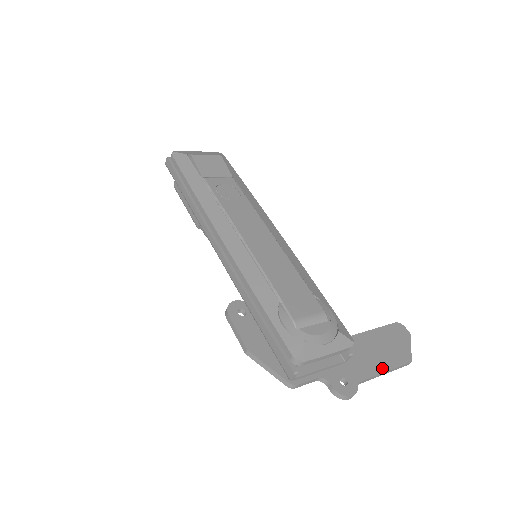
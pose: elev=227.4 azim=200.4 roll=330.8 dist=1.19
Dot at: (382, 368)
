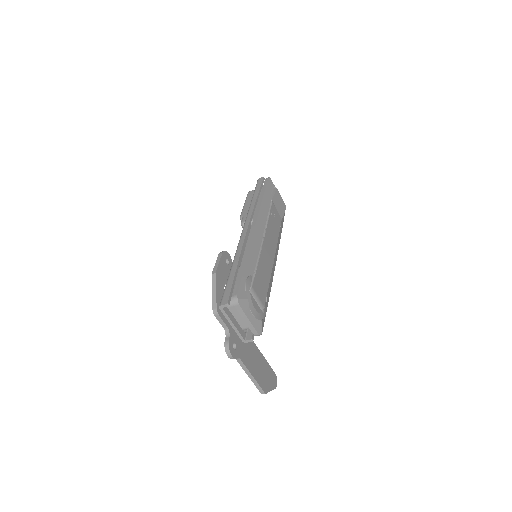
Dot at: (253, 372)
